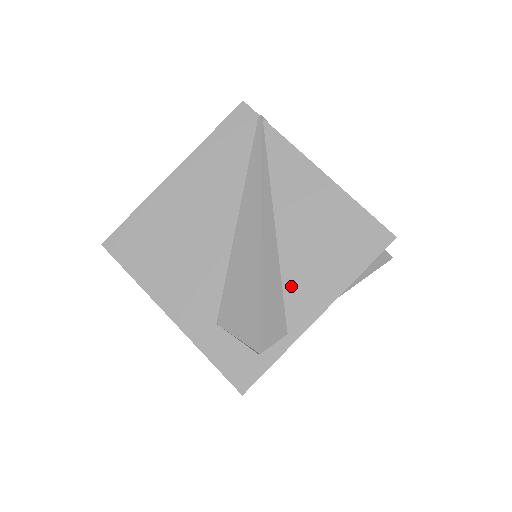
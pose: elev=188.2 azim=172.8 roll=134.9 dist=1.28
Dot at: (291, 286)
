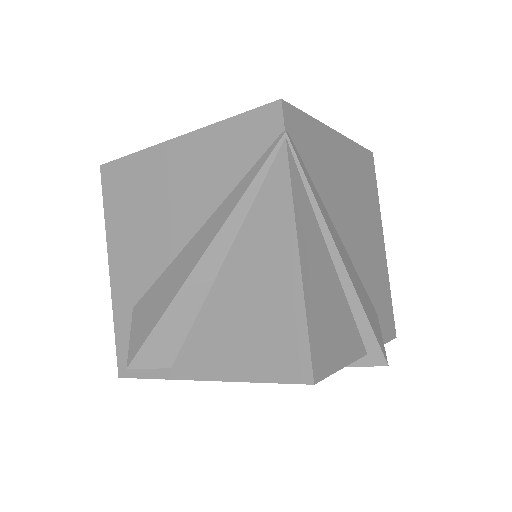
Dot at: (198, 333)
